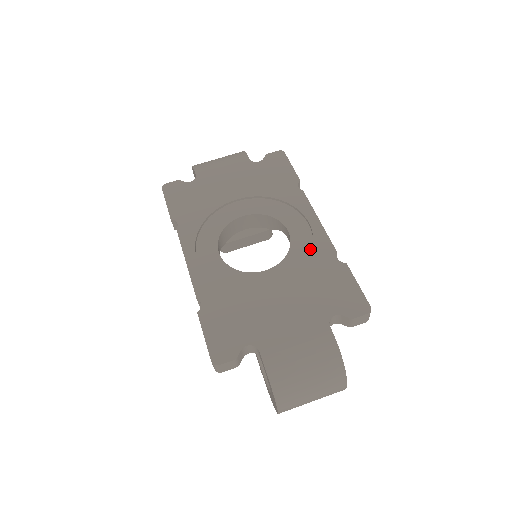
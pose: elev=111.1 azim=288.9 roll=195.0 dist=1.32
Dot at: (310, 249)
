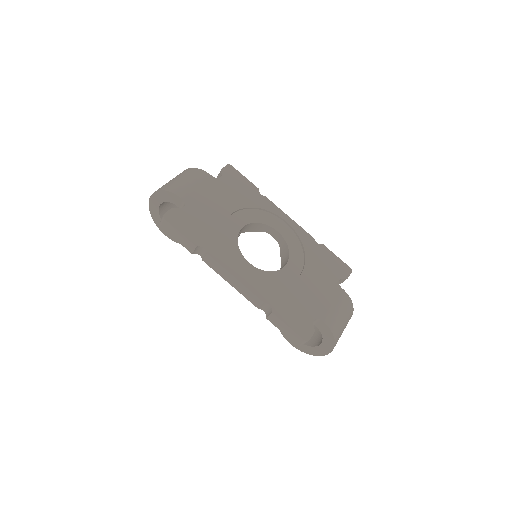
Dot at: (298, 241)
